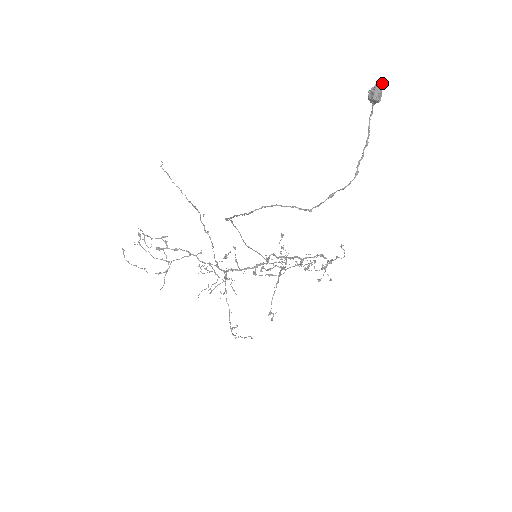
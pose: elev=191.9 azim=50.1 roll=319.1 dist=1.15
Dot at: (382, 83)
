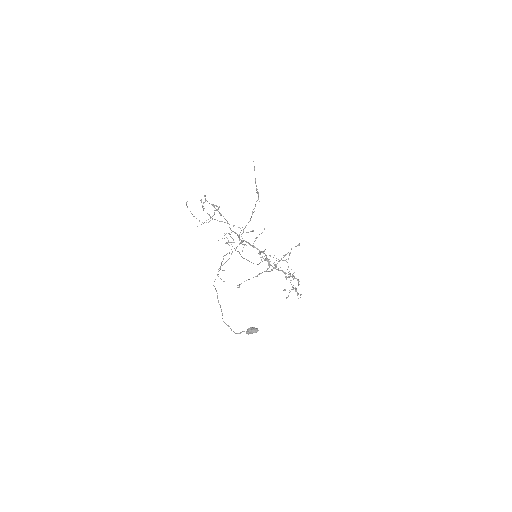
Dot at: (255, 331)
